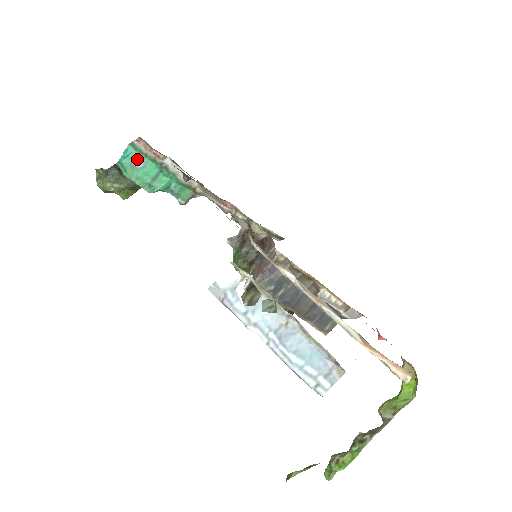
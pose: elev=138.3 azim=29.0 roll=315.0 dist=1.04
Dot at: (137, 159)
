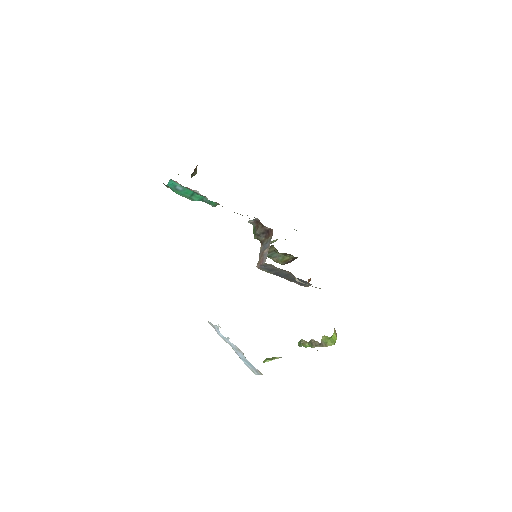
Dot at: (178, 186)
